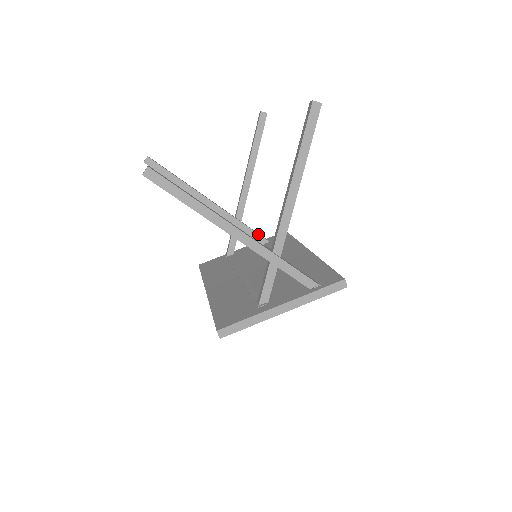
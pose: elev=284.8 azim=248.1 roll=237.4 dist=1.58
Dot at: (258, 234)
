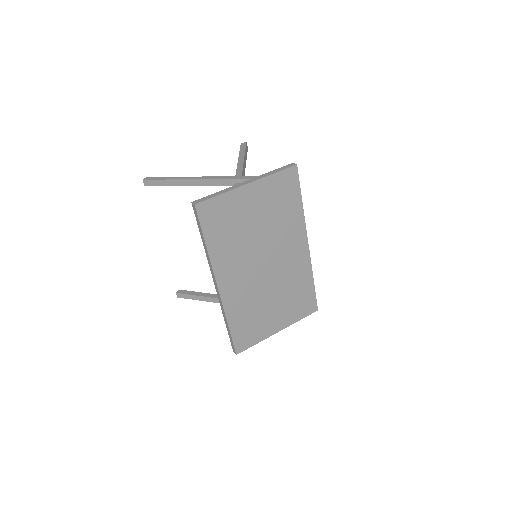
Dot at: occluded
